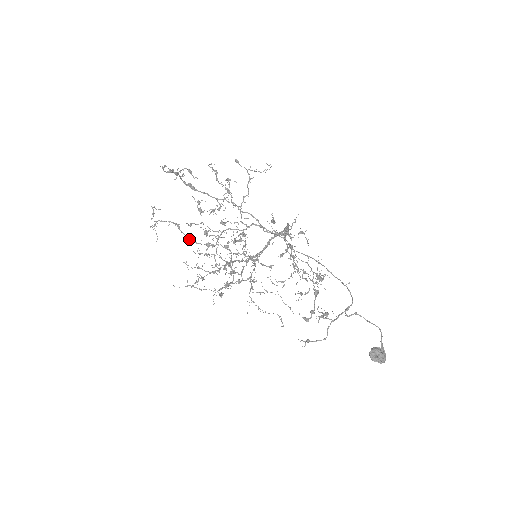
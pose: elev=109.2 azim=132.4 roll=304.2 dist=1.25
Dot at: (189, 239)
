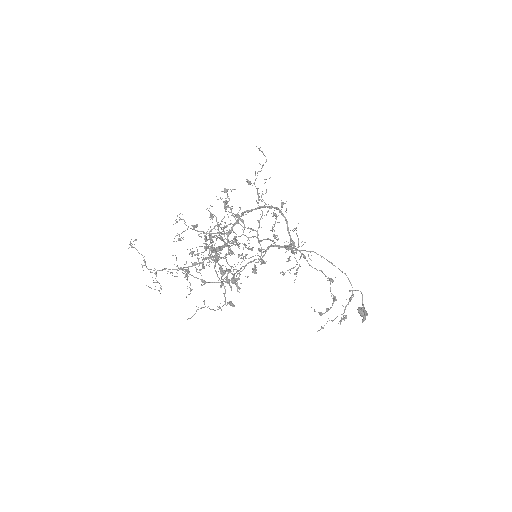
Dot at: occluded
